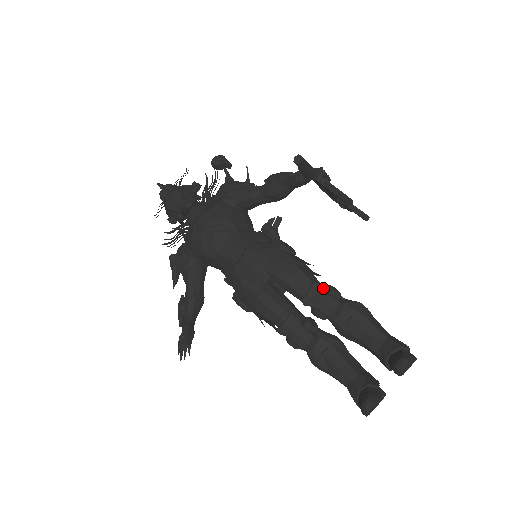
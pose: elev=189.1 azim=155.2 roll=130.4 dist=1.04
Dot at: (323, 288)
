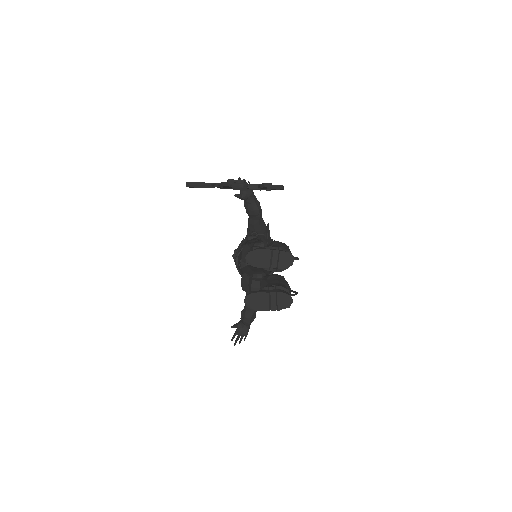
Dot at: occluded
